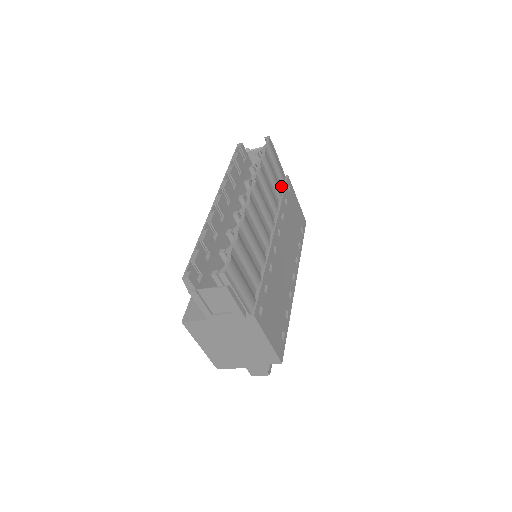
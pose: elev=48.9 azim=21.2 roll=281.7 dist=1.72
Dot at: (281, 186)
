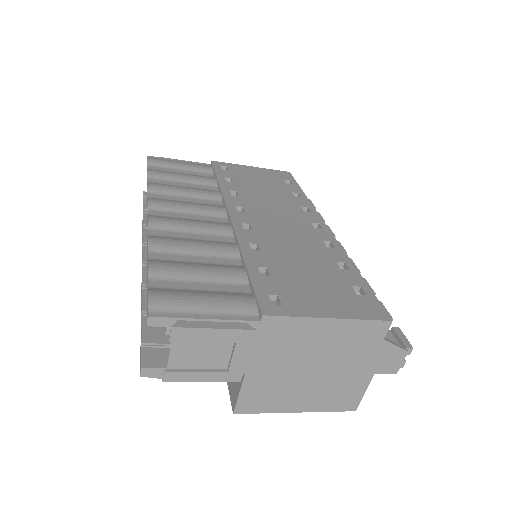
Dot at: (211, 175)
